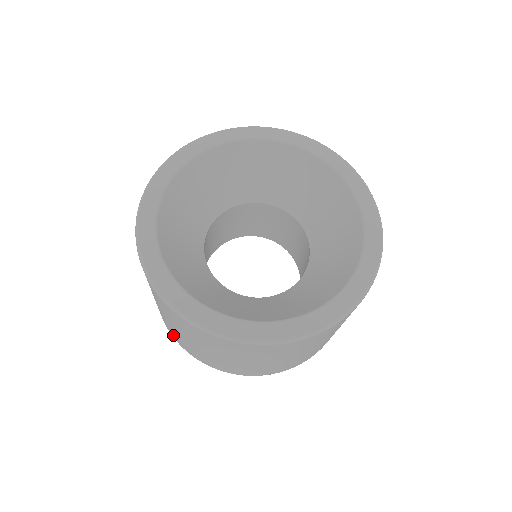
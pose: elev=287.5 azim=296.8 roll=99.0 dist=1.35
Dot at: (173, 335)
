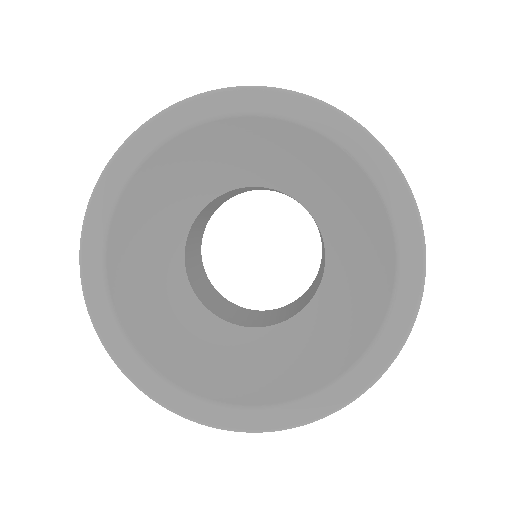
Dot at: occluded
